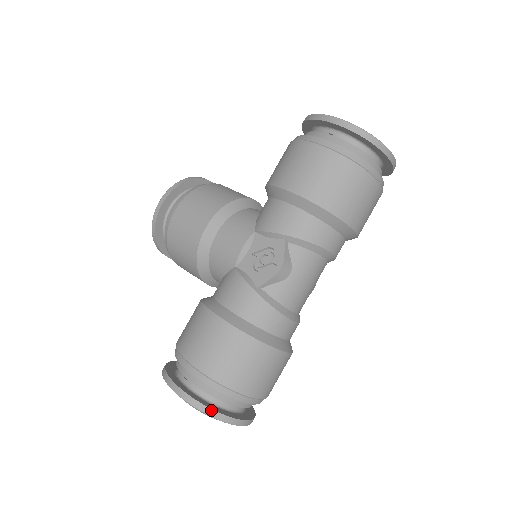
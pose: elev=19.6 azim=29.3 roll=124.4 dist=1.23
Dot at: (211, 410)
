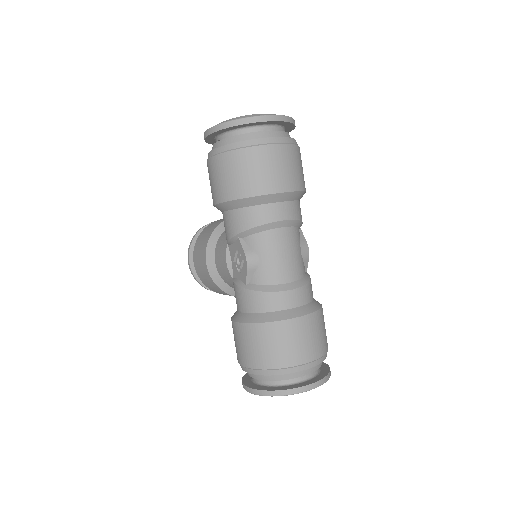
Dot at: (270, 392)
